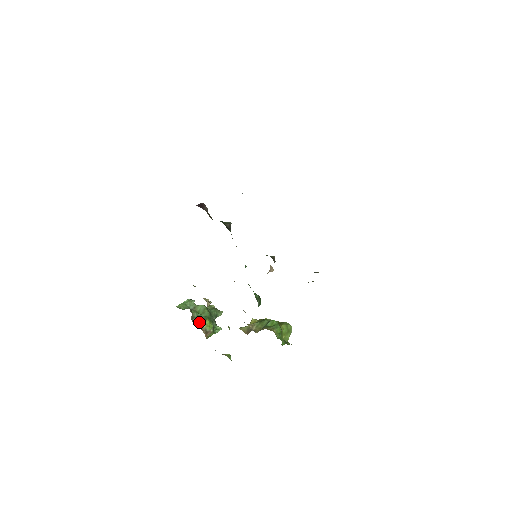
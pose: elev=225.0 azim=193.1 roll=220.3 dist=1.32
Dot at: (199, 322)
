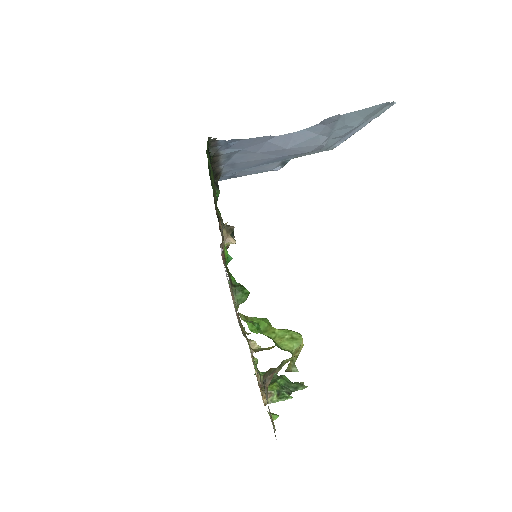
Dot at: occluded
